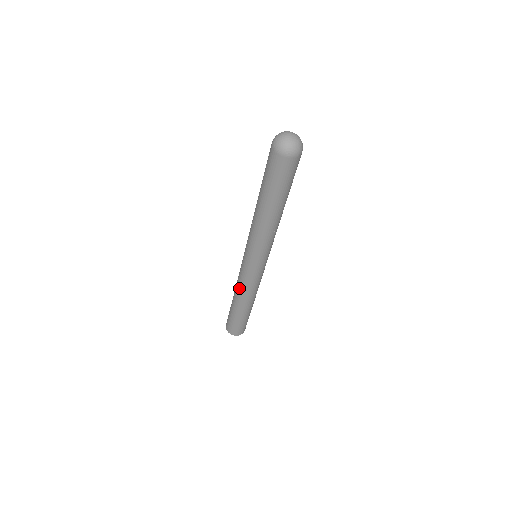
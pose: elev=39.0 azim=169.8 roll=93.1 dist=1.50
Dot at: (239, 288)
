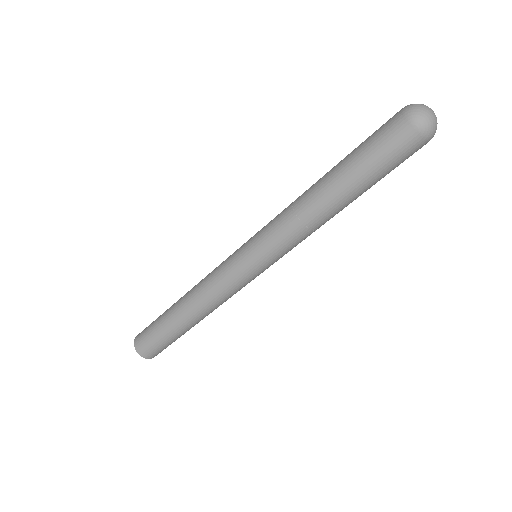
Dot at: (202, 284)
